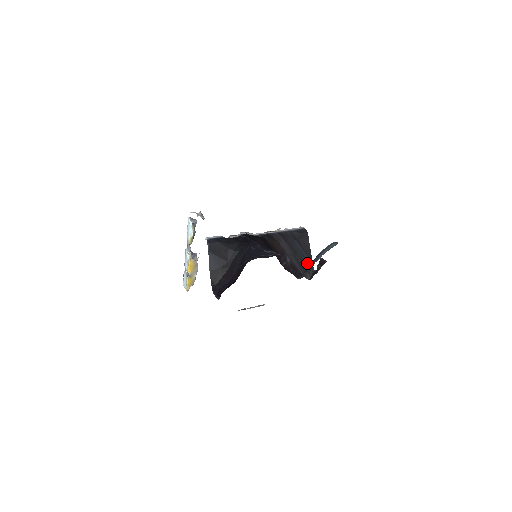
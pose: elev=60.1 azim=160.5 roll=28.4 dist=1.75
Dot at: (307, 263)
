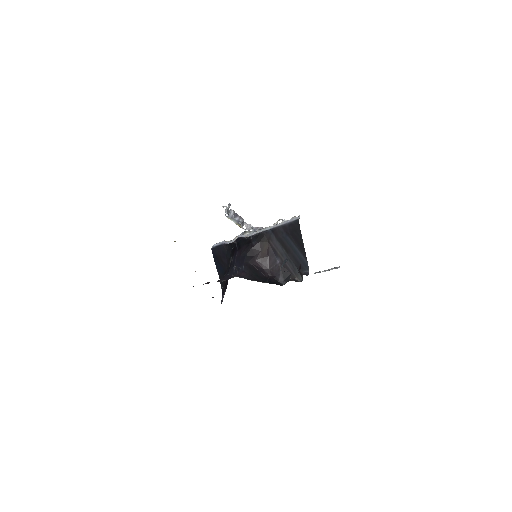
Dot at: (301, 262)
